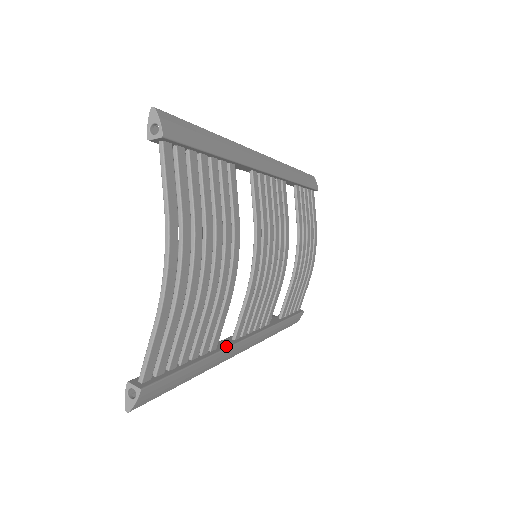
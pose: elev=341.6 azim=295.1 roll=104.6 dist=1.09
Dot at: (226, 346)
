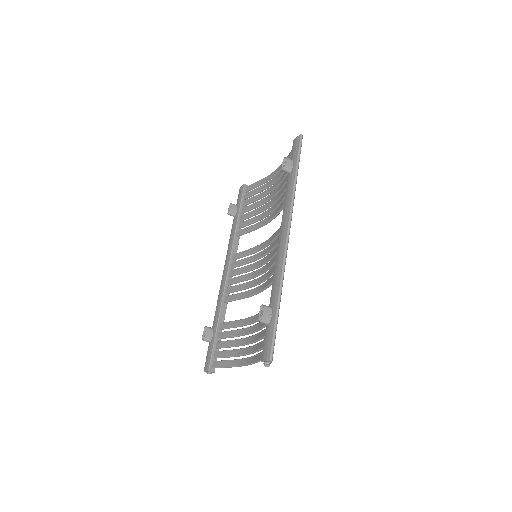
Dot at: occluded
